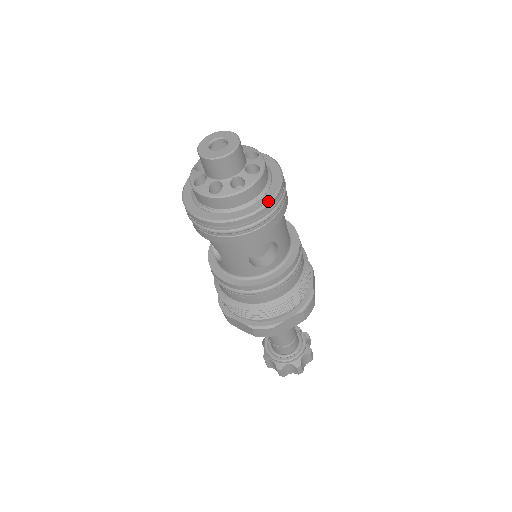
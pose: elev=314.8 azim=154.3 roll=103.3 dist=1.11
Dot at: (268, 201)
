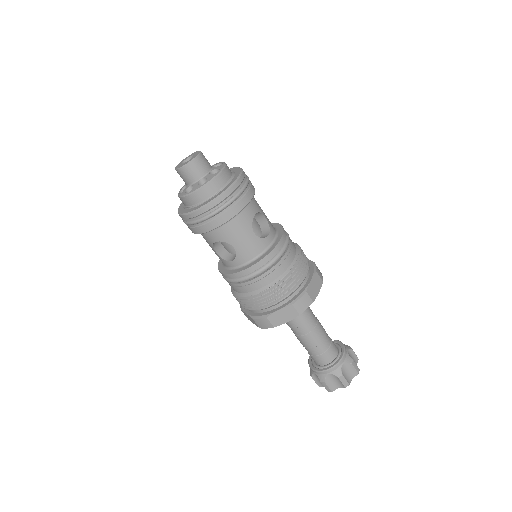
Dot at: (240, 173)
